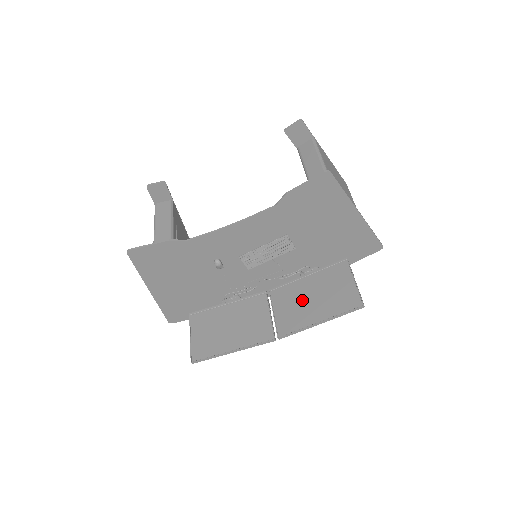
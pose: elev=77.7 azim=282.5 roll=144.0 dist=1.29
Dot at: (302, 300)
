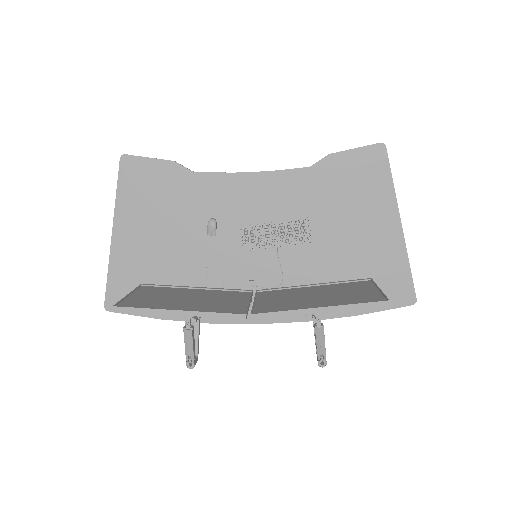
Dot at: (299, 296)
